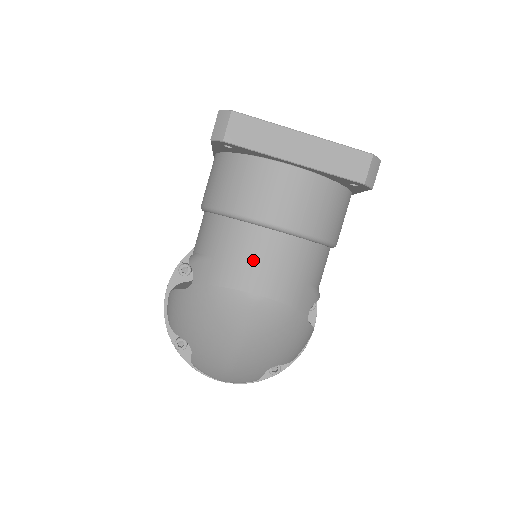
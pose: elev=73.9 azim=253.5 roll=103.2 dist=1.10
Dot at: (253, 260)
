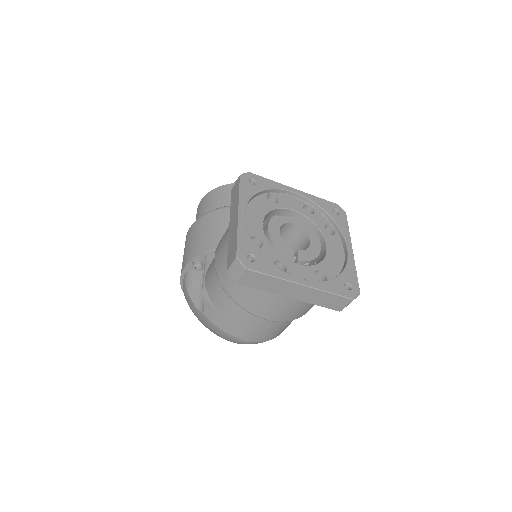
Dot at: (248, 328)
